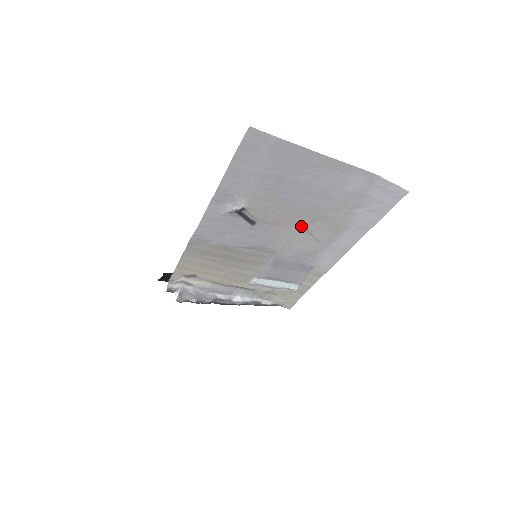
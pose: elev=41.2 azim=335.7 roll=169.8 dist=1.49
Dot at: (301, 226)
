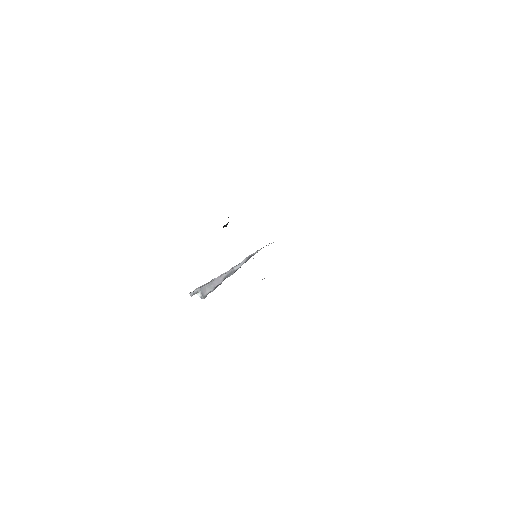
Dot at: occluded
